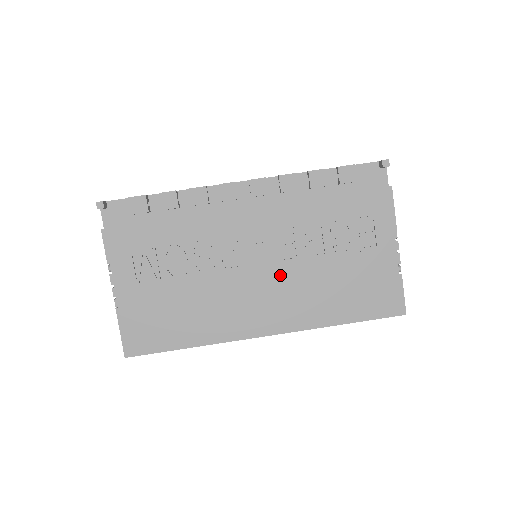
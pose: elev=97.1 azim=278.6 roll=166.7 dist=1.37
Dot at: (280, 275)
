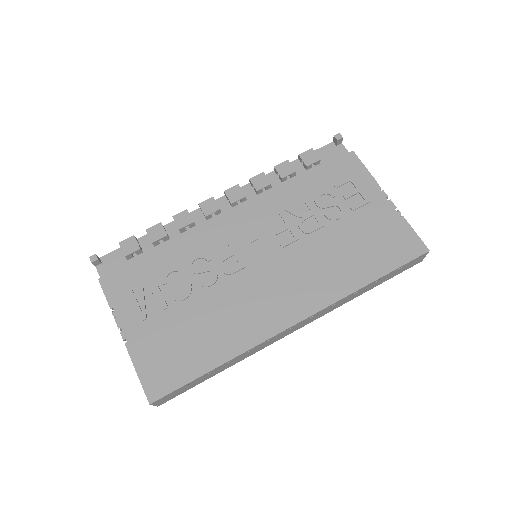
Dot at: (285, 259)
